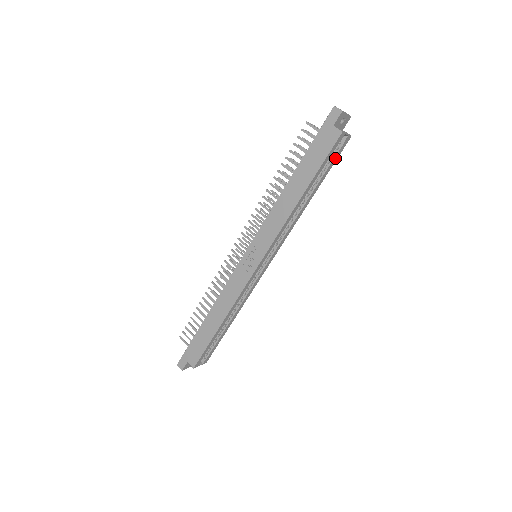
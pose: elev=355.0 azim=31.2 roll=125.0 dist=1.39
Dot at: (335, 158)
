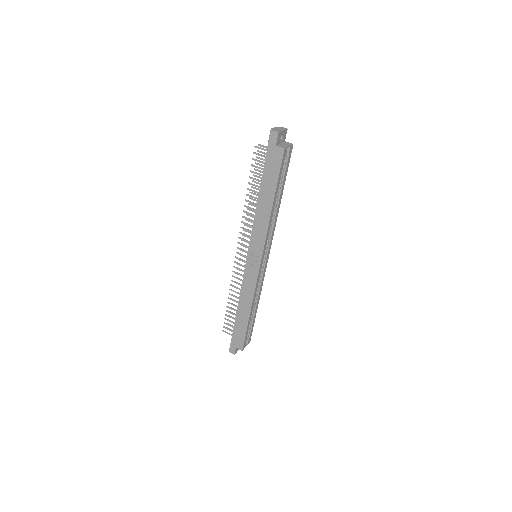
Dot at: (287, 165)
